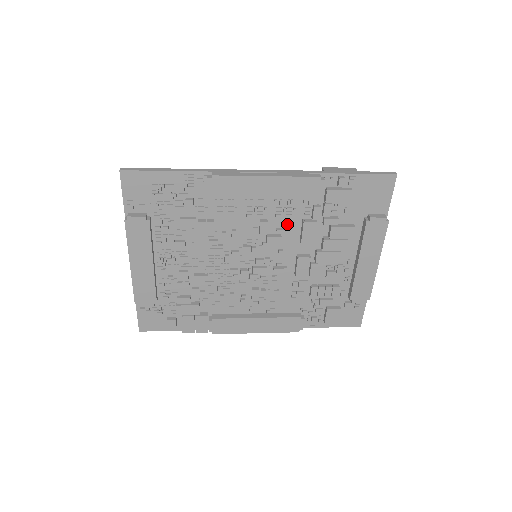
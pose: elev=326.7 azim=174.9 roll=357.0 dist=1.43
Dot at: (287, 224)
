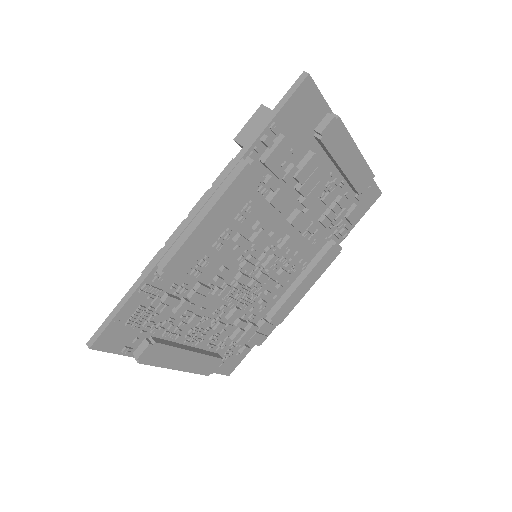
Dot at: (256, 216)
